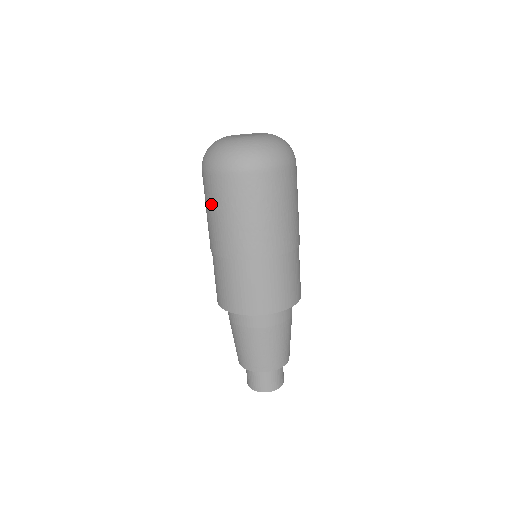
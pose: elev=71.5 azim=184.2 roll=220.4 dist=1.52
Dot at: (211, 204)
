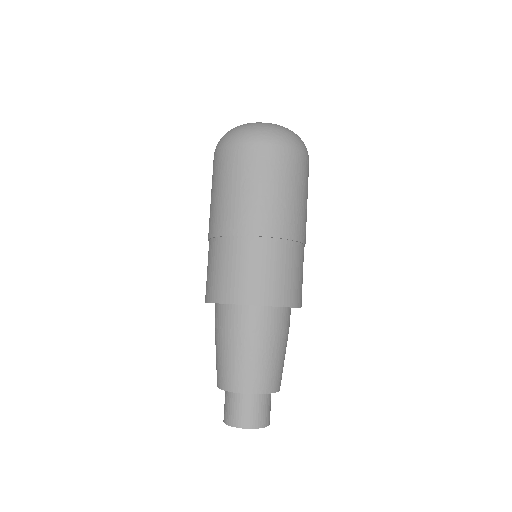
Dot at: (232, 177)
